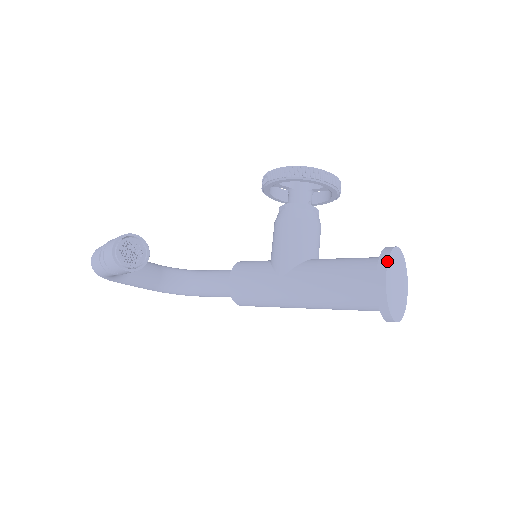
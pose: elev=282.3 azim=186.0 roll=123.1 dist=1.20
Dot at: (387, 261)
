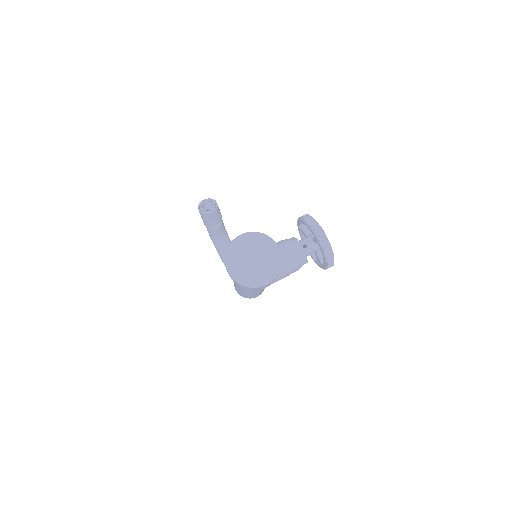
Dot at: occluded
